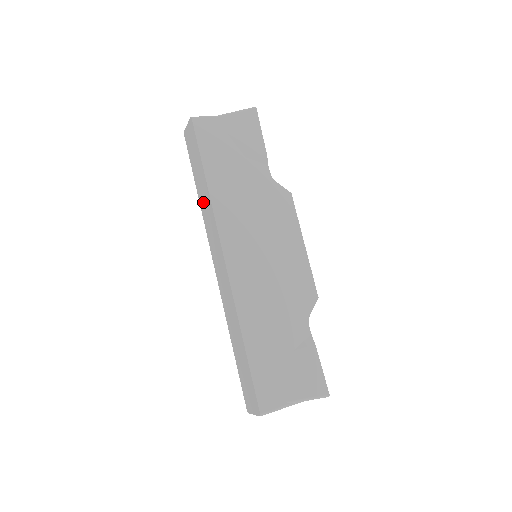
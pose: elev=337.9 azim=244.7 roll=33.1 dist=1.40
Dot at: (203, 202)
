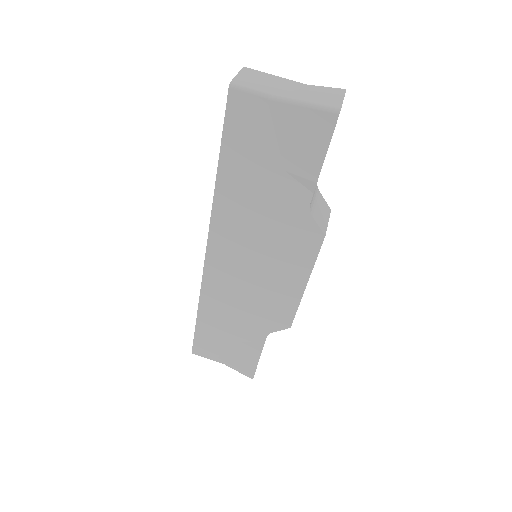
Dot at: occluded
